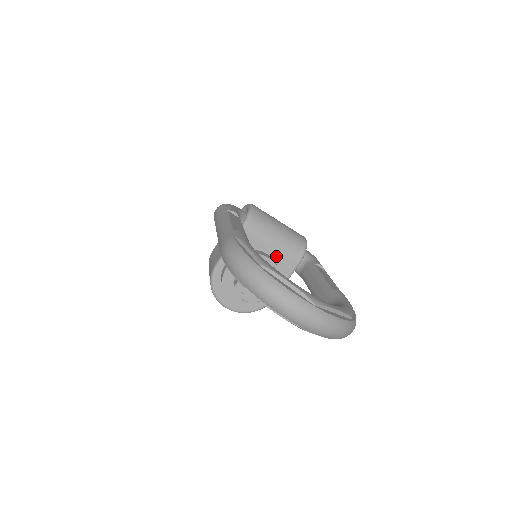
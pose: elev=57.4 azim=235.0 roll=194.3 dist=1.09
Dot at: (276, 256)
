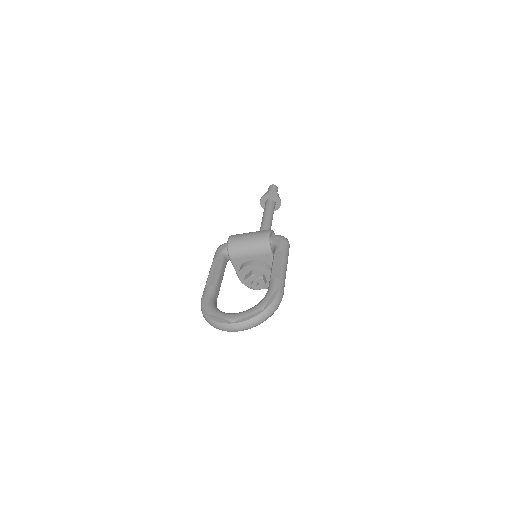
Dot at: (257, 258)
